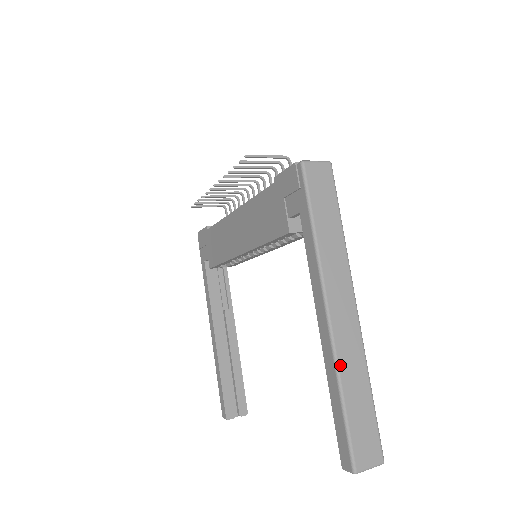
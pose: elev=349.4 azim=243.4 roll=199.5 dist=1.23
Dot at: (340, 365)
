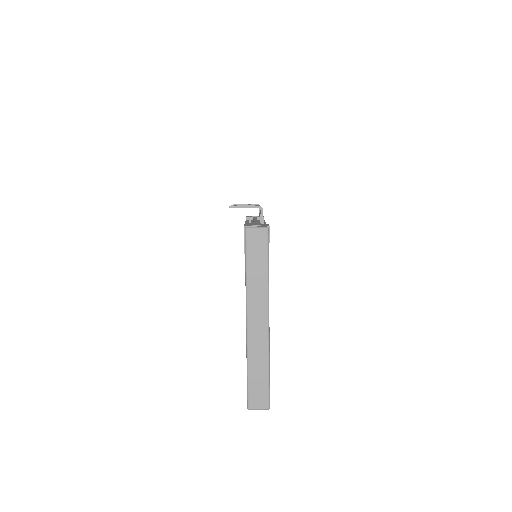
Dot at: (249, 353)
